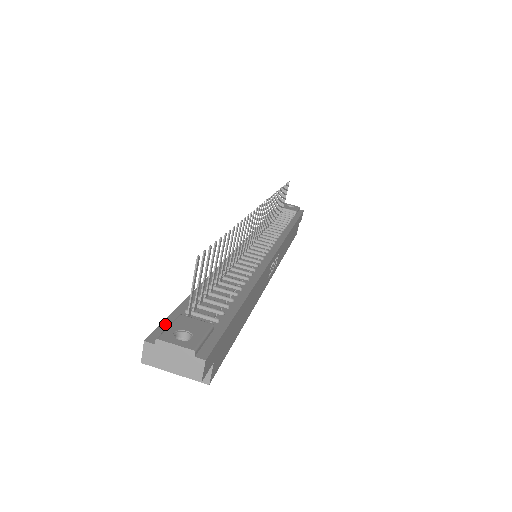
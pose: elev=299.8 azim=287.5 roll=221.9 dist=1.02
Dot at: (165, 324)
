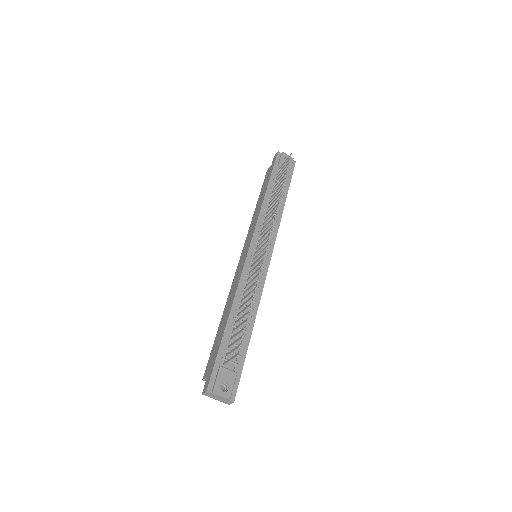
Dot at: (214, 374)
